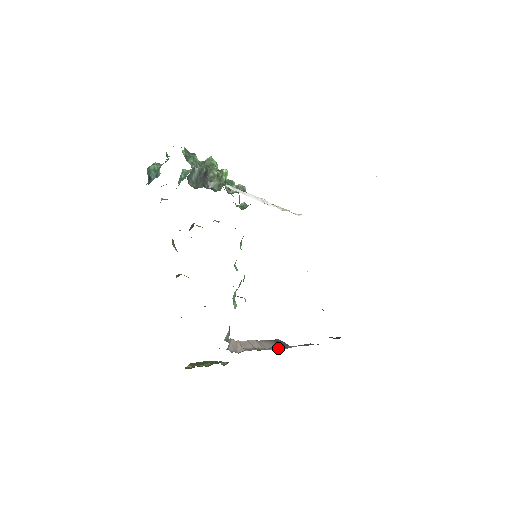
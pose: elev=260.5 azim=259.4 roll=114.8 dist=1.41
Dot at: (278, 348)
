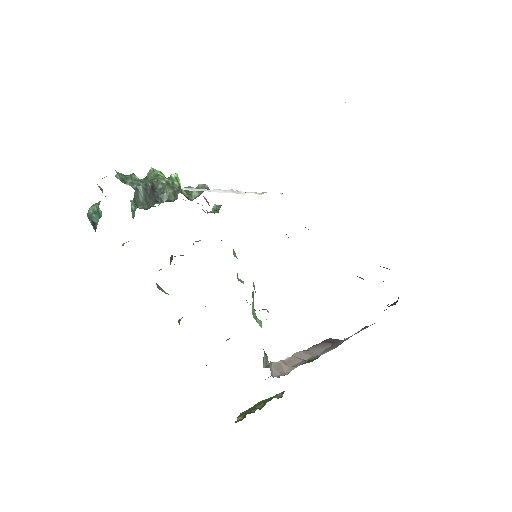
Dot at: (331, 348)
